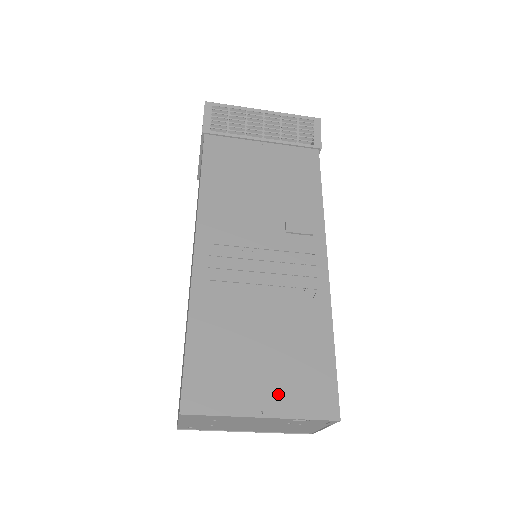
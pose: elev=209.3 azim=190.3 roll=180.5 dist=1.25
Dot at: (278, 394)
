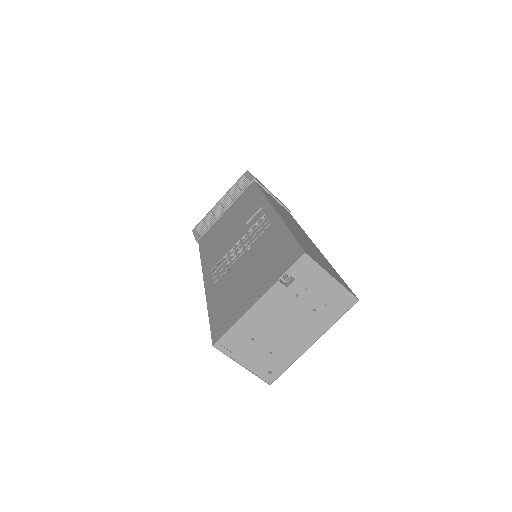
Dot at: (263, 282)
